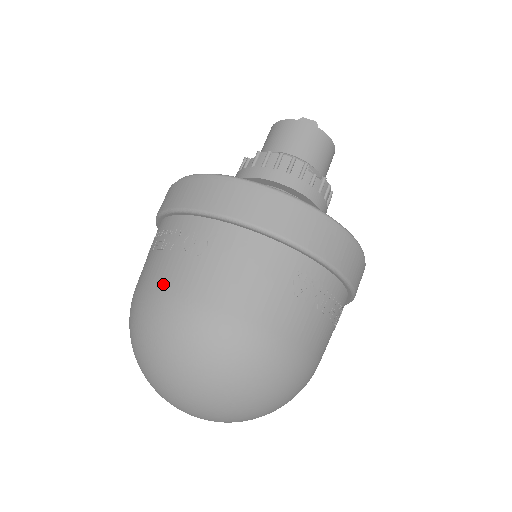
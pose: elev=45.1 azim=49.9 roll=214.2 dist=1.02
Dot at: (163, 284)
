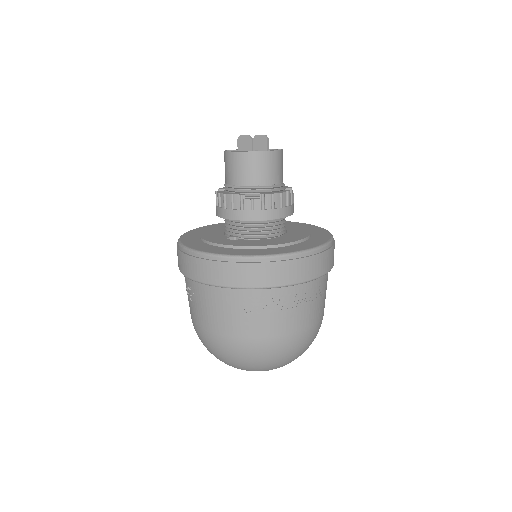
Dot at: (191, 315)
